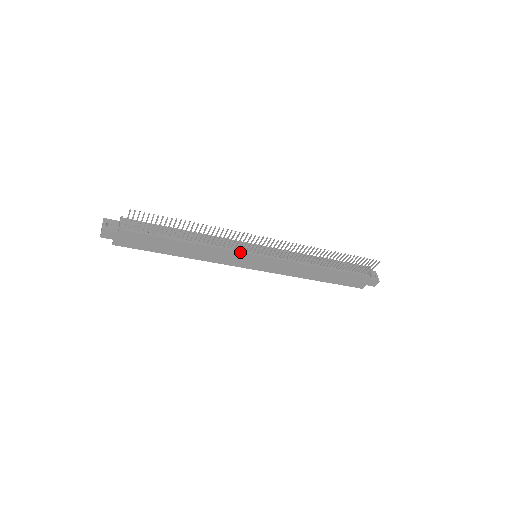
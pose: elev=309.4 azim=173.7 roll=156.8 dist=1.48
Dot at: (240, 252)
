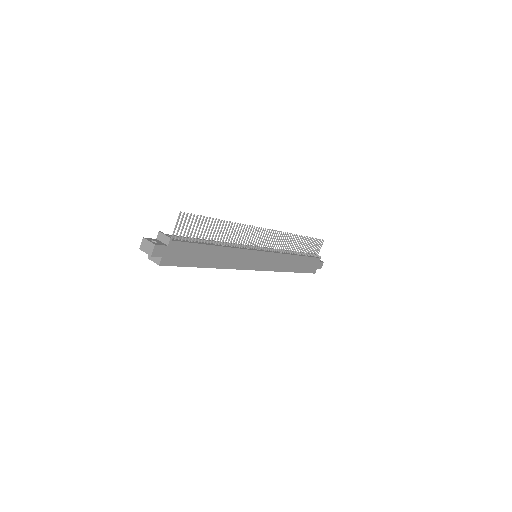
Dot at: (252, 250)
